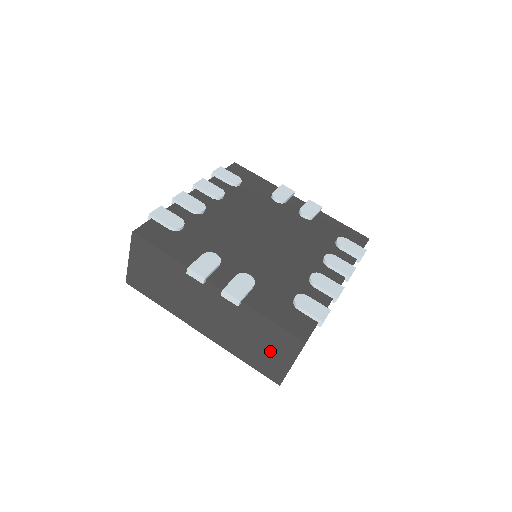
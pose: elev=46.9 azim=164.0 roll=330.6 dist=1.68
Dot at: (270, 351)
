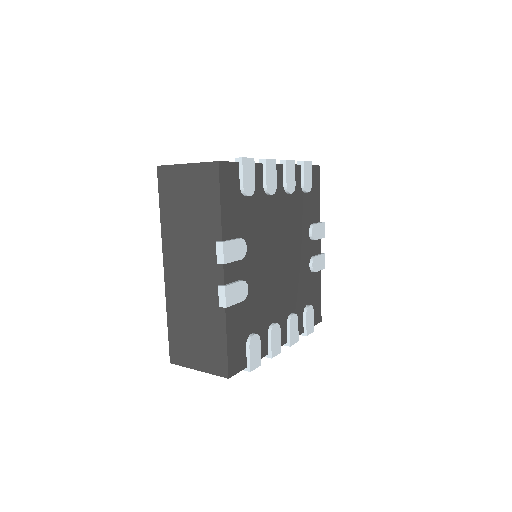
Dot at: (197, 346)
